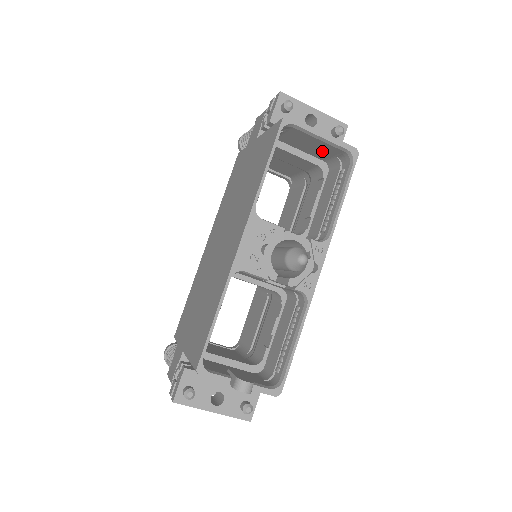
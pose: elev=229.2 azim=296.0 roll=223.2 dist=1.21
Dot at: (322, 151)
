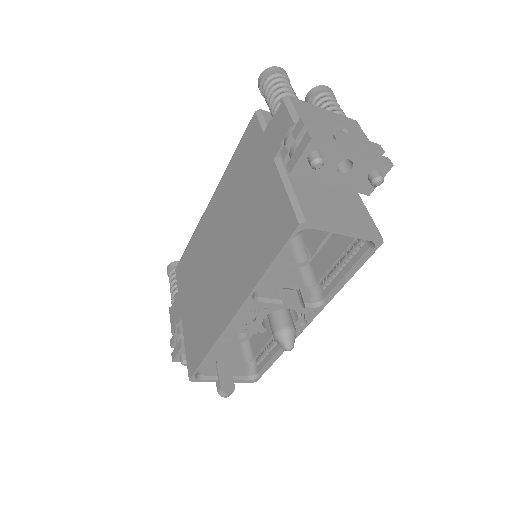
Dot at: occluded
